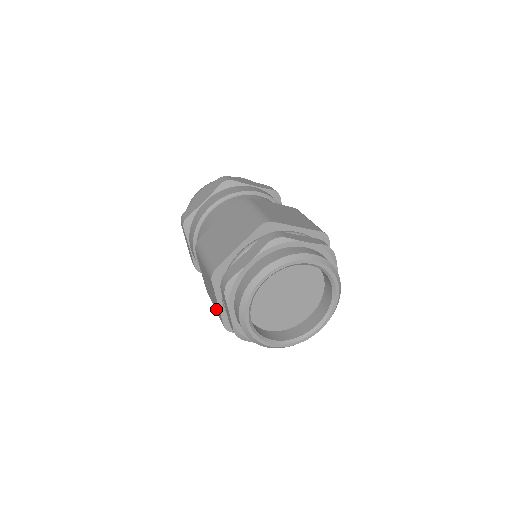
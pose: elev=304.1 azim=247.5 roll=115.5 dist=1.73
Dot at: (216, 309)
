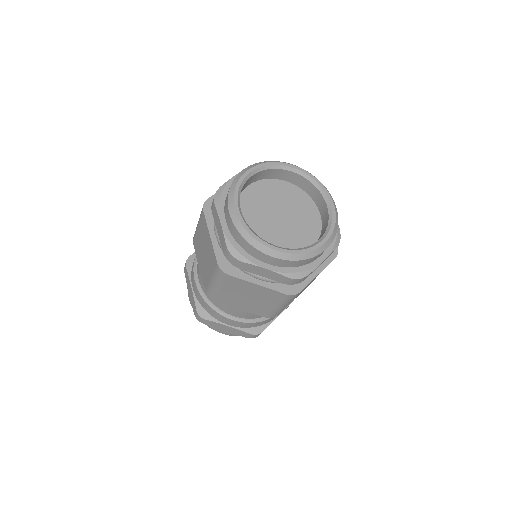
Dot at: (211, 267)
